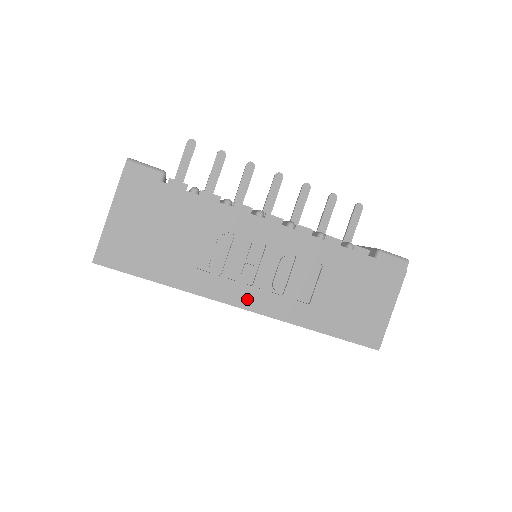
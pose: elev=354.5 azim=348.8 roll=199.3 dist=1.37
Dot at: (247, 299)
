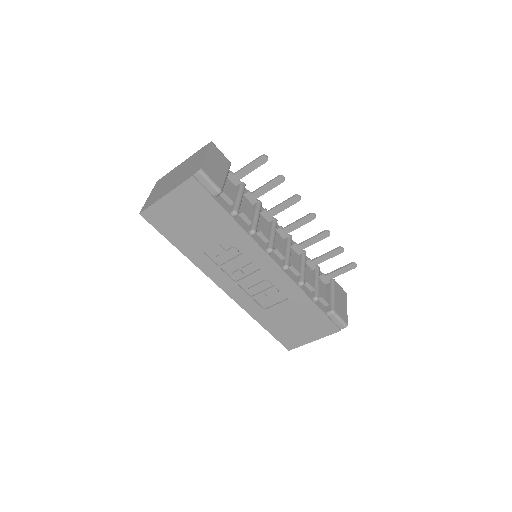
Dot at: (227, 286)
